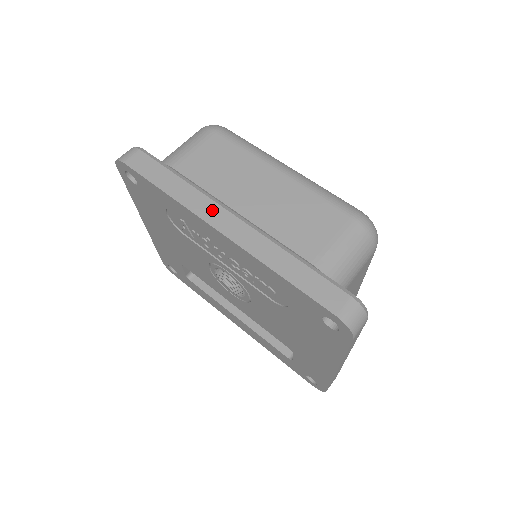
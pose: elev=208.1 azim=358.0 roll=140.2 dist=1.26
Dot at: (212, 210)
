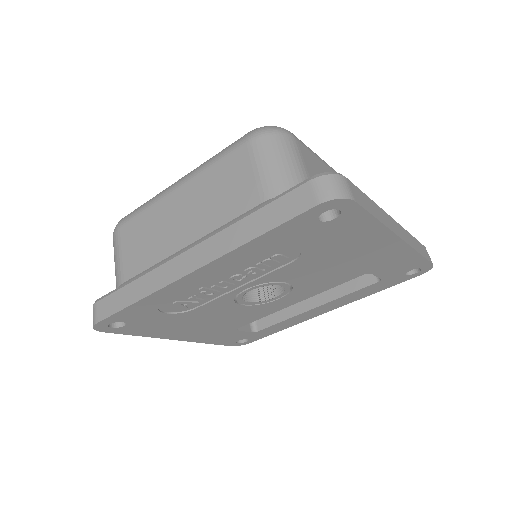
Dot at: (171, 269)
